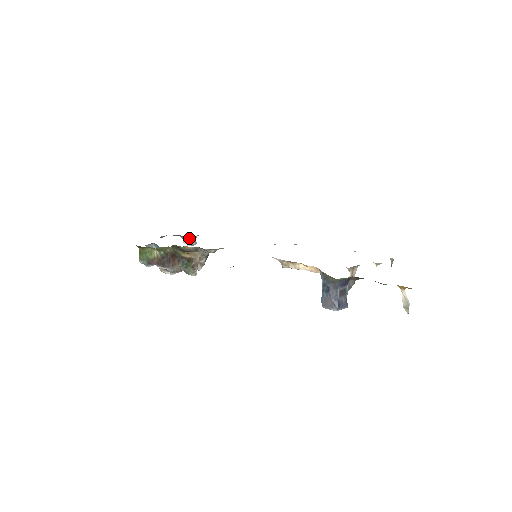
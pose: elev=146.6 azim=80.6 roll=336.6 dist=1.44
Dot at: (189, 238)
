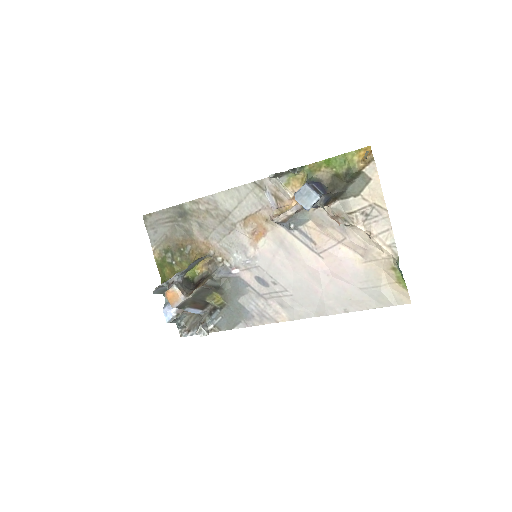
Dot at: (204, 321)
